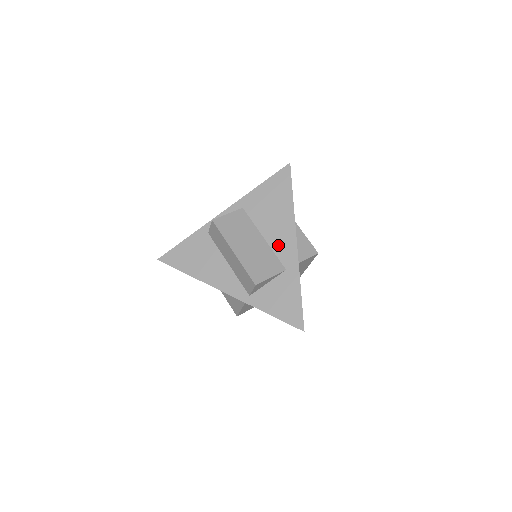
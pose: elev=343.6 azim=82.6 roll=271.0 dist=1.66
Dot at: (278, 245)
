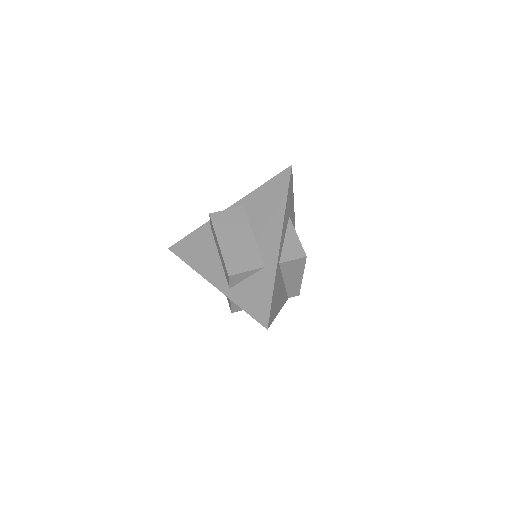
Dot at: (264, 242)
